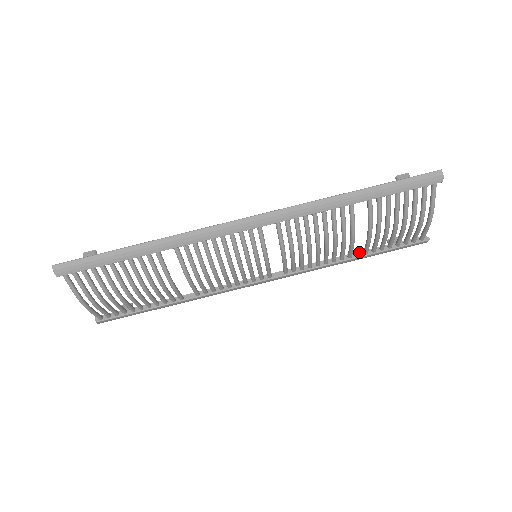
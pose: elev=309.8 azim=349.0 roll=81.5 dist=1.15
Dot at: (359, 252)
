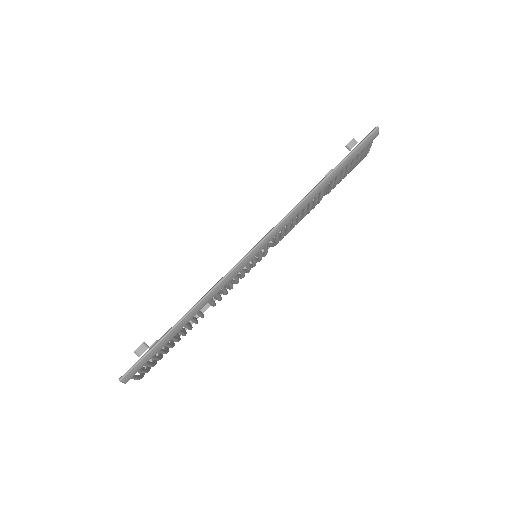
Dot at: (313, 199)
